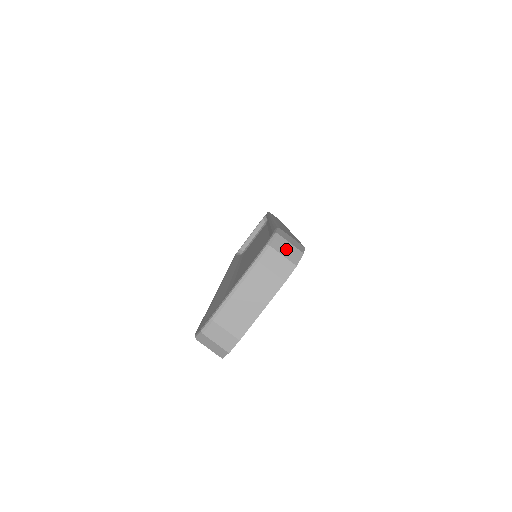
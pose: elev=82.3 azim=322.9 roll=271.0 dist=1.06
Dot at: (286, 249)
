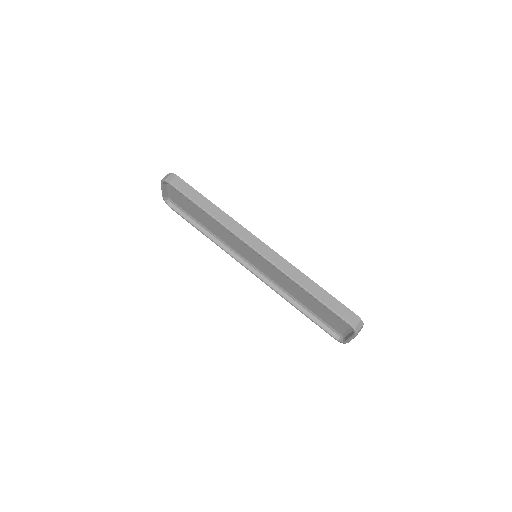
Dot at: (359, 327)
